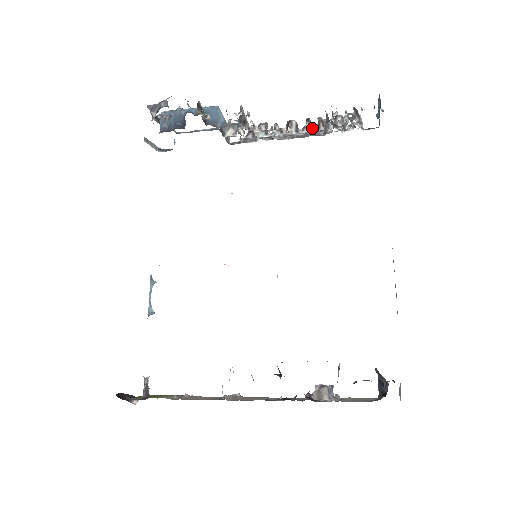
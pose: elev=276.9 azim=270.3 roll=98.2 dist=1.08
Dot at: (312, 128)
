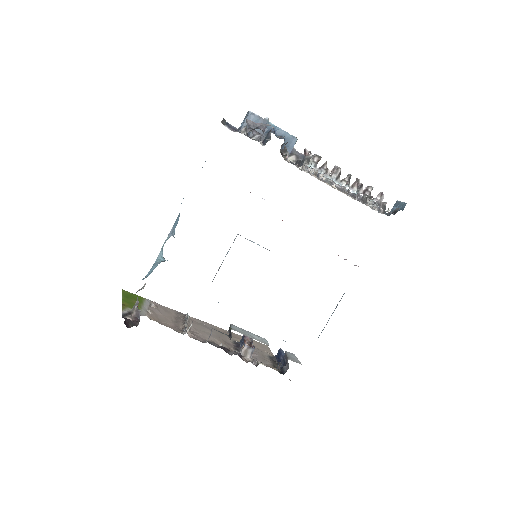
Dot at: (348, 184)
